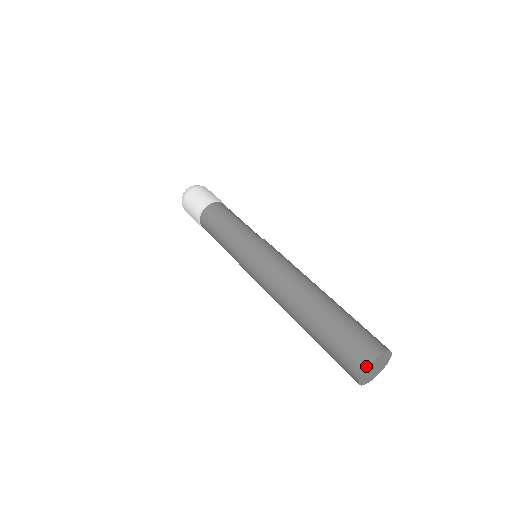
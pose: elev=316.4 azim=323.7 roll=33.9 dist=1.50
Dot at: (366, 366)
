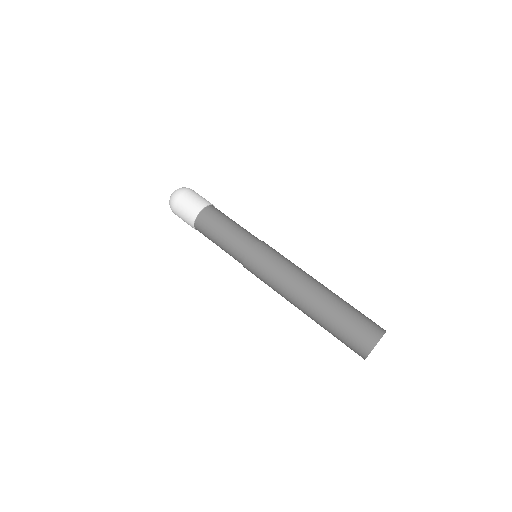
Dot at: (369, 353)
